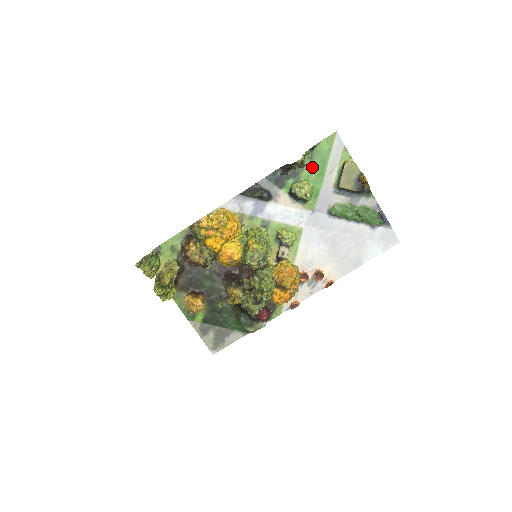
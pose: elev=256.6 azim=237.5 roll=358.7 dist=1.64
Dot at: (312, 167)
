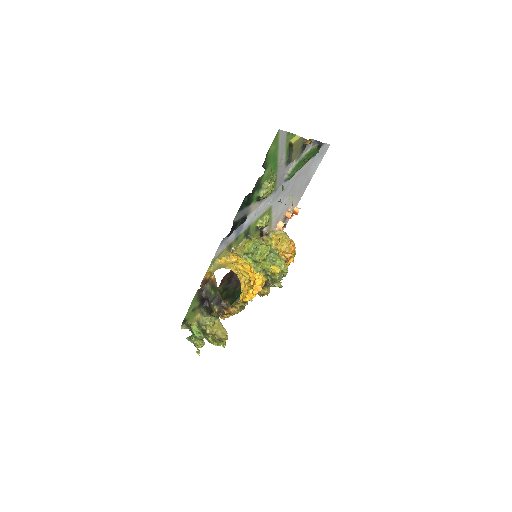
Dot at: (268, 170)
